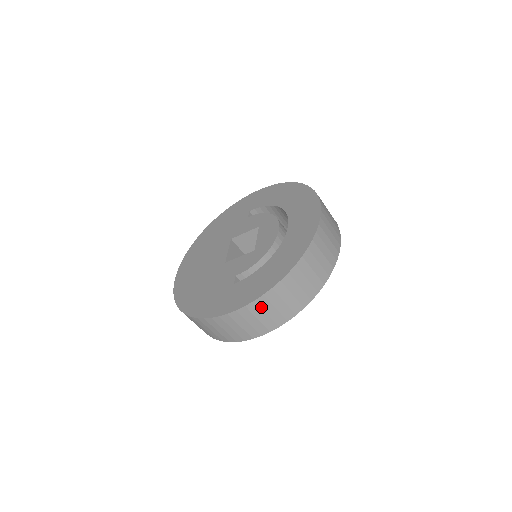
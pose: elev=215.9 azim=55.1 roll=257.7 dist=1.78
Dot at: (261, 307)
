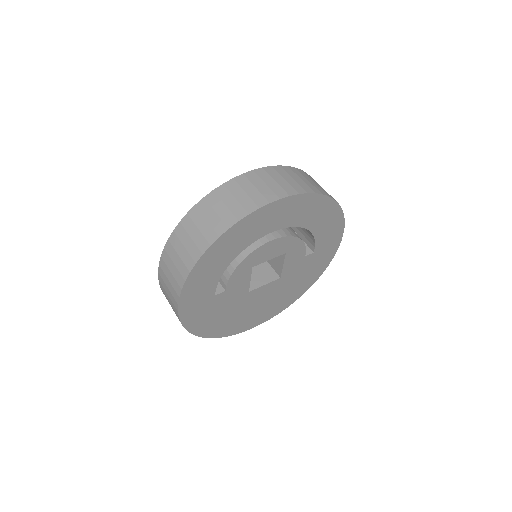
Dot at: (166, 264)
